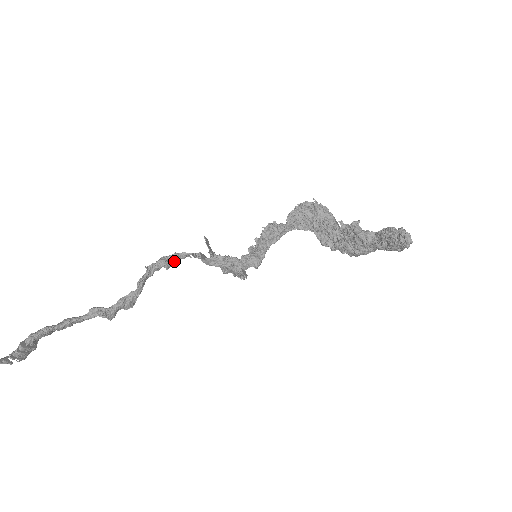
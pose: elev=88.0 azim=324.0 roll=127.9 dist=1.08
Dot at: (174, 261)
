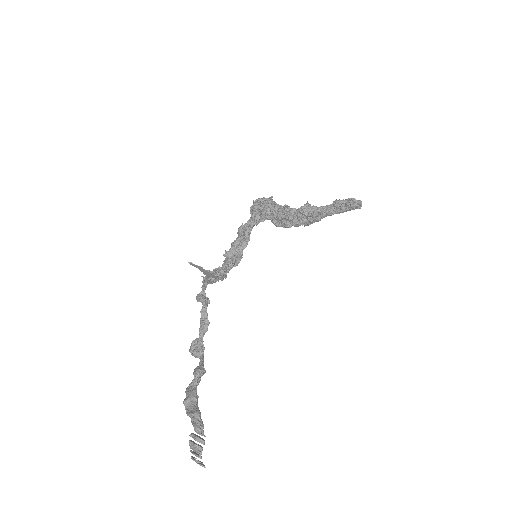
Dot at: occluded
